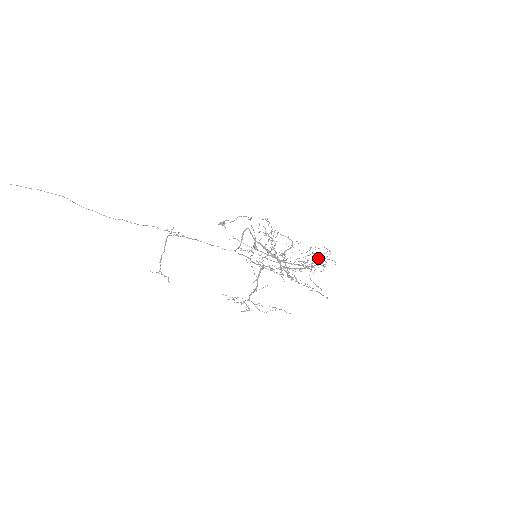
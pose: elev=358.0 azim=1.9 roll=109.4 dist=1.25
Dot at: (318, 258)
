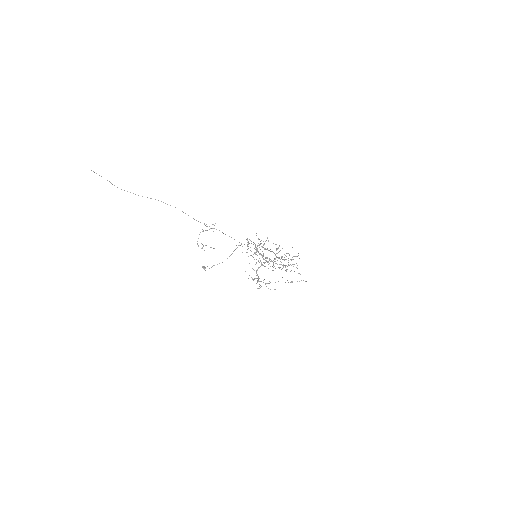
Dot at: occluded
